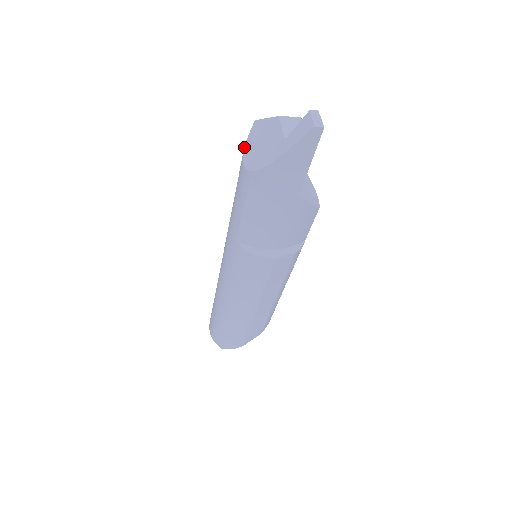
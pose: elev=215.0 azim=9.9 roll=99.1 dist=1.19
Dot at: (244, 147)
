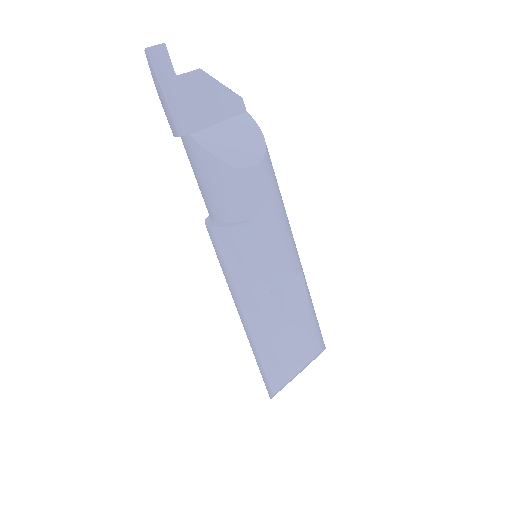
Dot at: occluded
